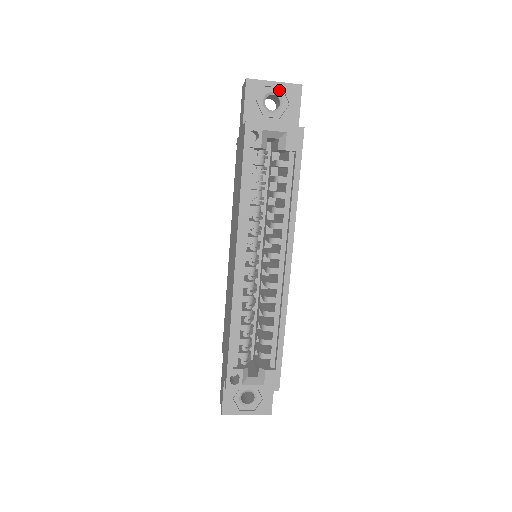
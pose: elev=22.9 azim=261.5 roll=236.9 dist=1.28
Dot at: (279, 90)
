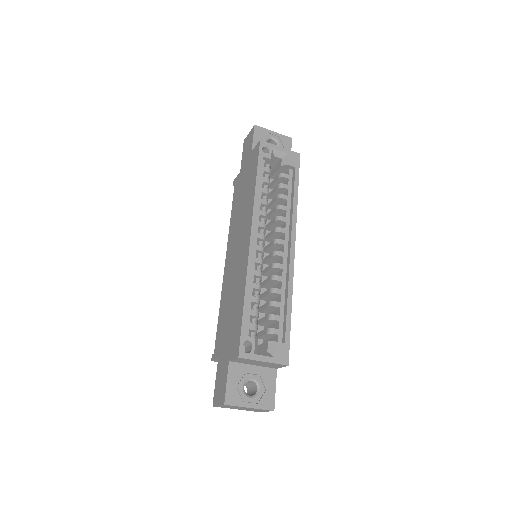
Dot at: (277, 137)
